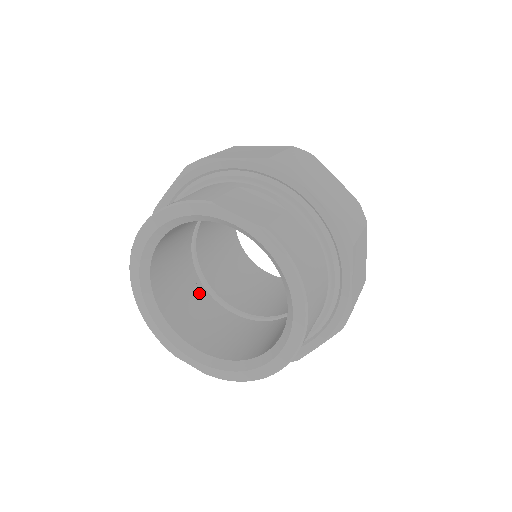
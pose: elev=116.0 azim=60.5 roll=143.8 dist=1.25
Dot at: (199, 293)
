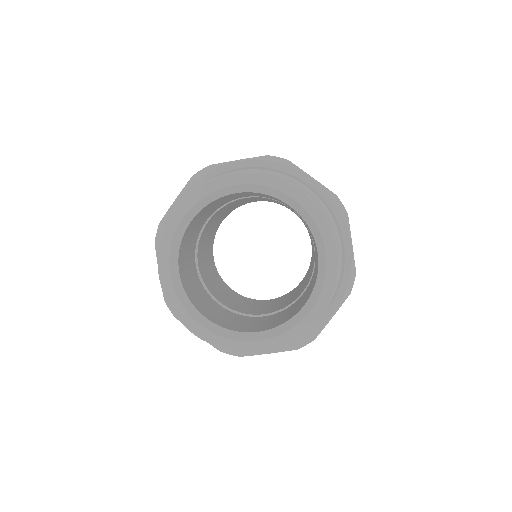
Dot at: (209, 298)
